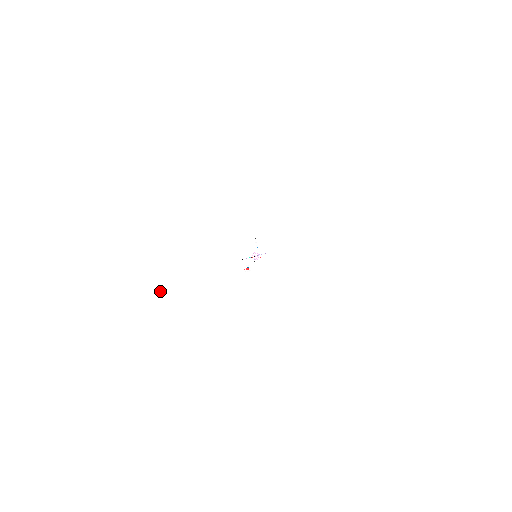
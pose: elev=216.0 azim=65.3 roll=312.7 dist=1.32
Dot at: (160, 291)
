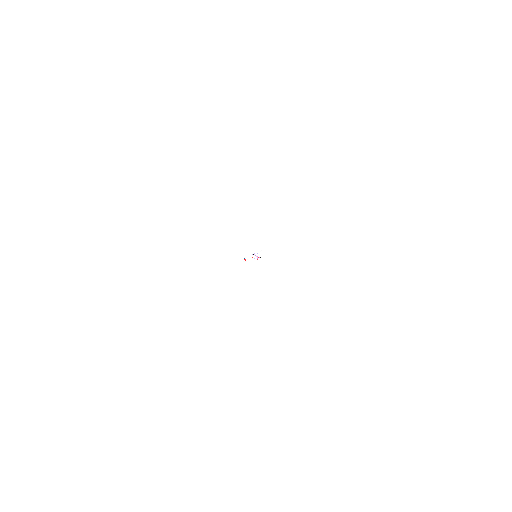
Dot at: occluded
